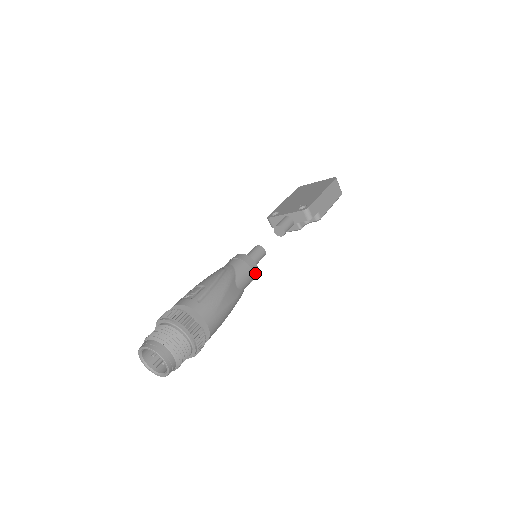
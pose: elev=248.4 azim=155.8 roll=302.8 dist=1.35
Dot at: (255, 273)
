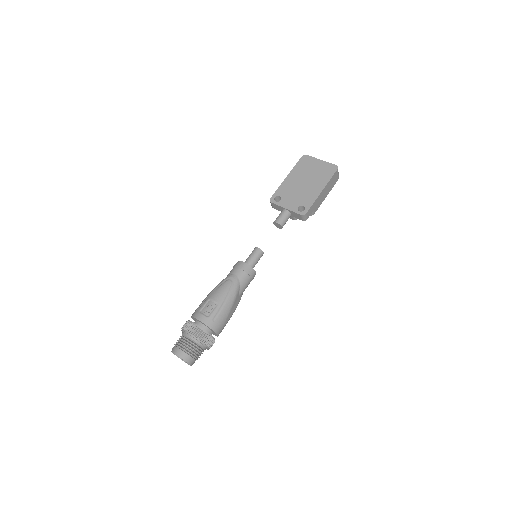
Dot at: occluded
